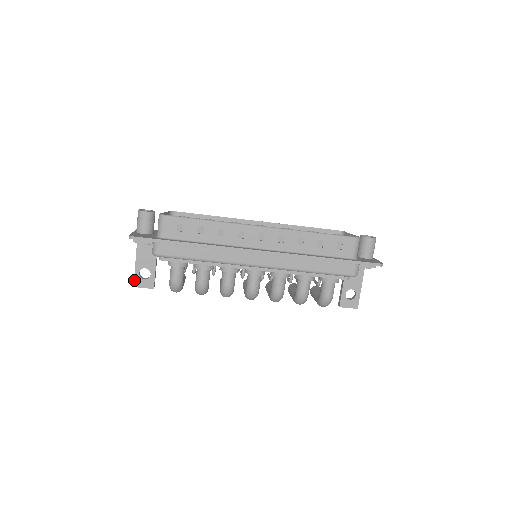
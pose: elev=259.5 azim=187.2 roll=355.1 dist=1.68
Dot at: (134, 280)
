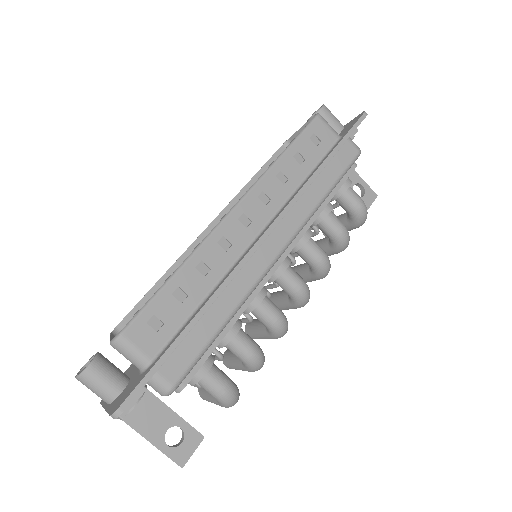
Dot at: (173, 461)
